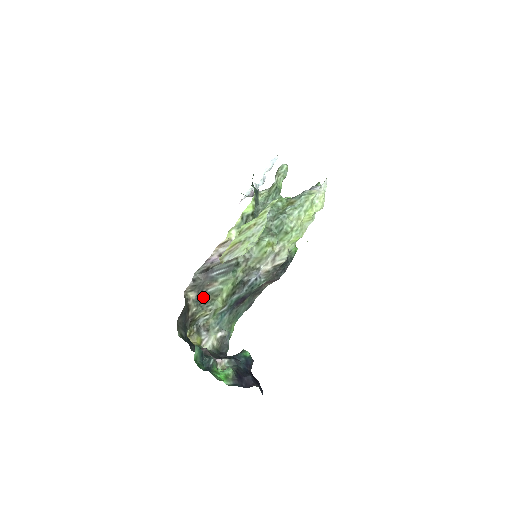
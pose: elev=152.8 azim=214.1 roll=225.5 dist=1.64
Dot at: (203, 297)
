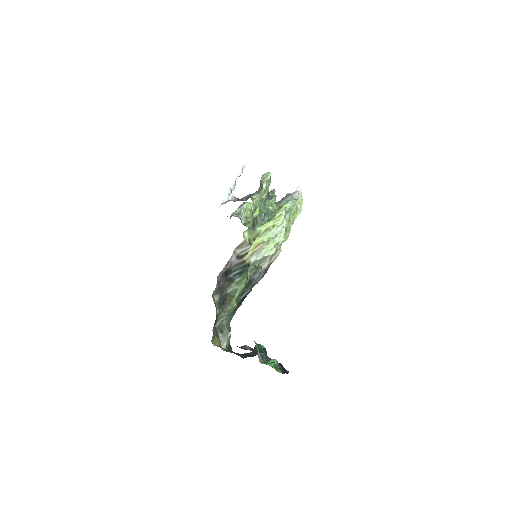
Dot at: (223, 299)
